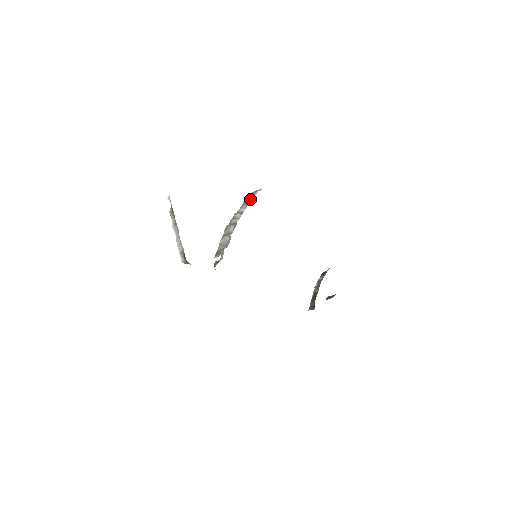
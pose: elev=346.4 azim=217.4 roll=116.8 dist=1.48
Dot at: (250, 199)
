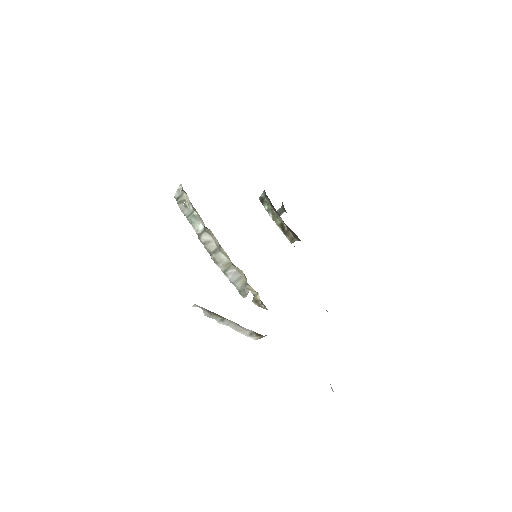
Dot at: (188, 208)
